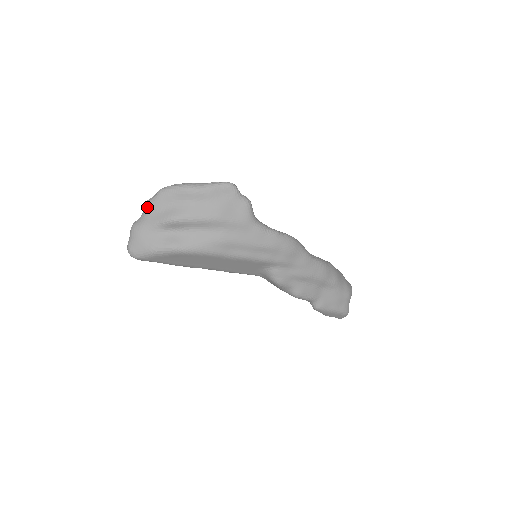
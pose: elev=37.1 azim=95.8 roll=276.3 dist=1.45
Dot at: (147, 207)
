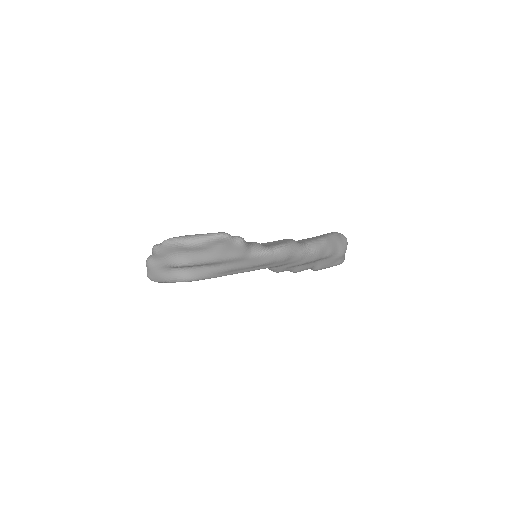
Dot at: (155, 253)
